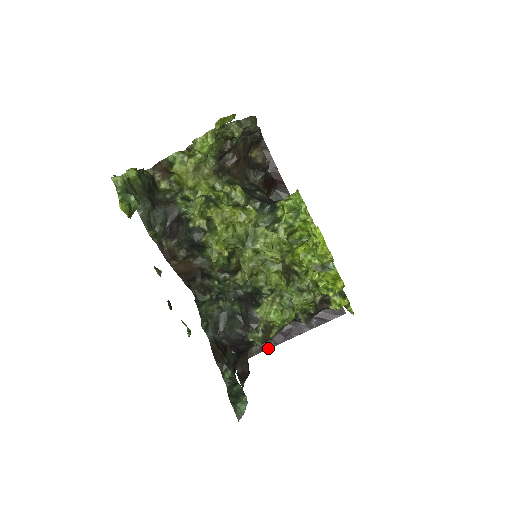
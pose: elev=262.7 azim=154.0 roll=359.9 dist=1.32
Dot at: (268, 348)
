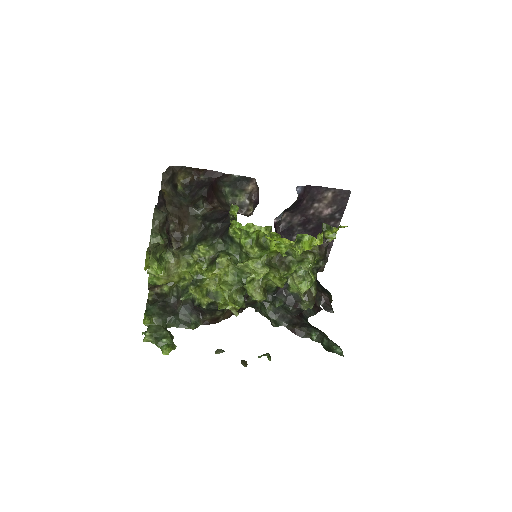
Dot at: (328, 255)
